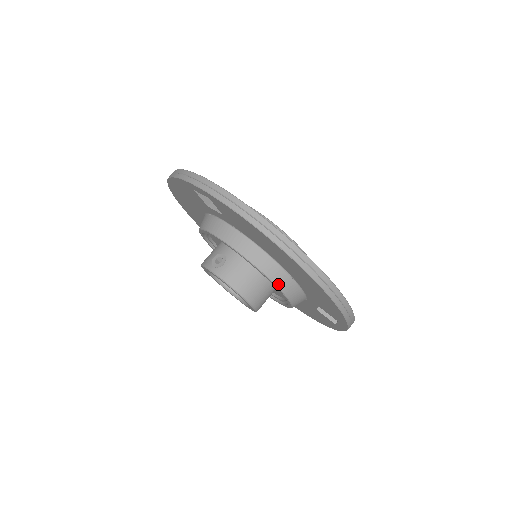
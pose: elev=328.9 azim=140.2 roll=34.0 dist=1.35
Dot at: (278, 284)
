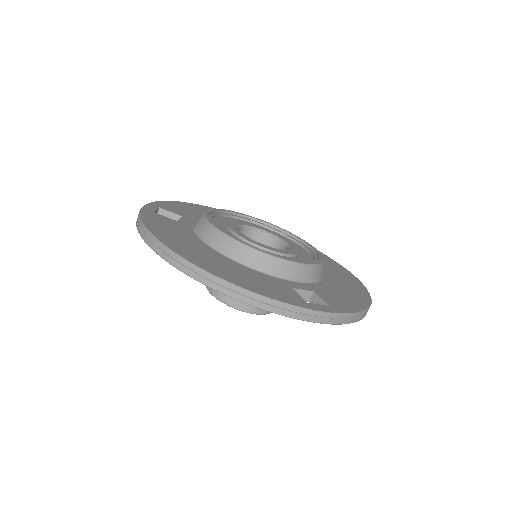
Dot at: occluded
